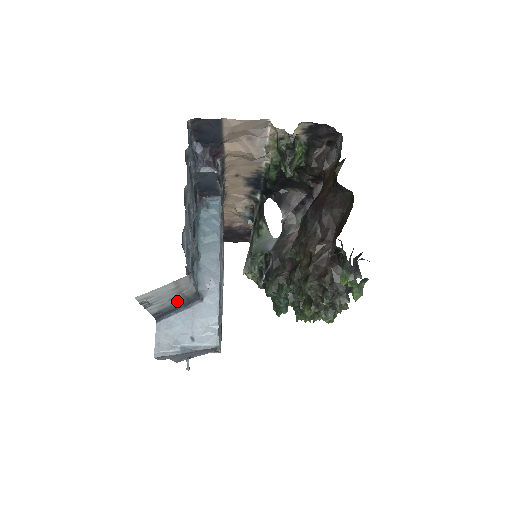
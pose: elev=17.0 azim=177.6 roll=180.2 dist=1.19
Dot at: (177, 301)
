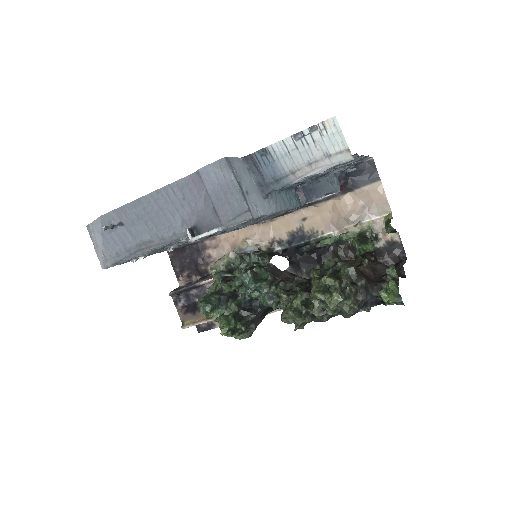
Dot at: (282, 168)
